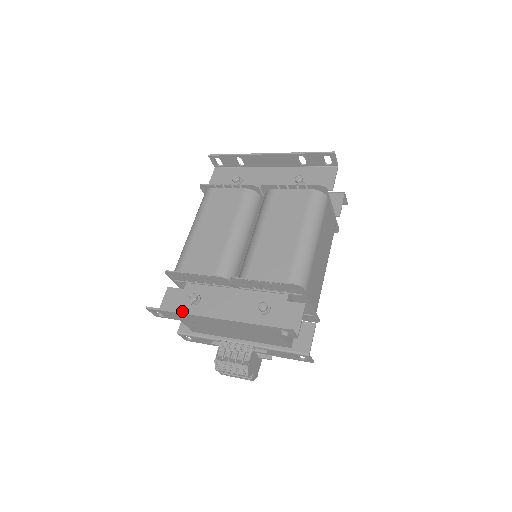
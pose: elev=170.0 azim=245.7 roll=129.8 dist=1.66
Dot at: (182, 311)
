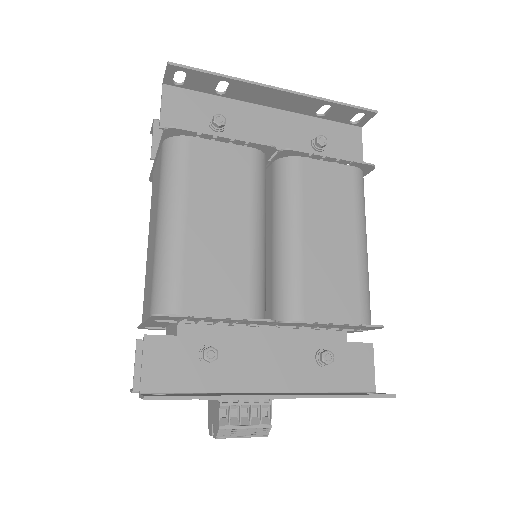
Dot at: (191, 379)
